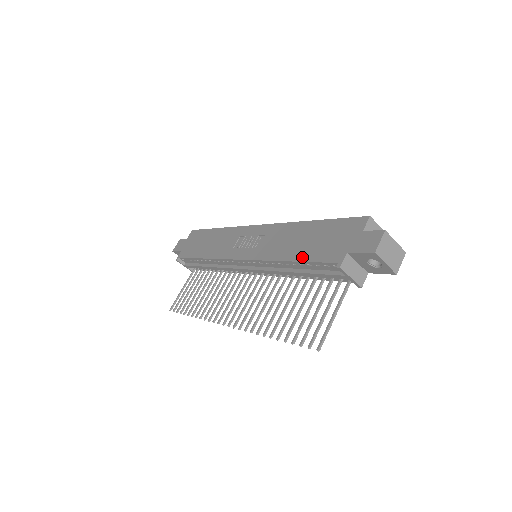
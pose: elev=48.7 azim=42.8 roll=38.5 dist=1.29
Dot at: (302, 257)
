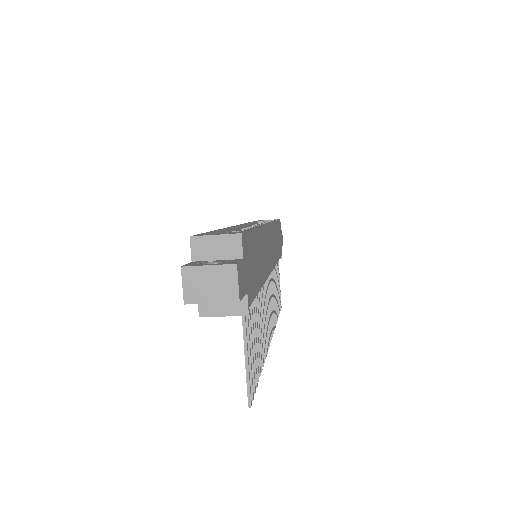
Dot at: occluded
